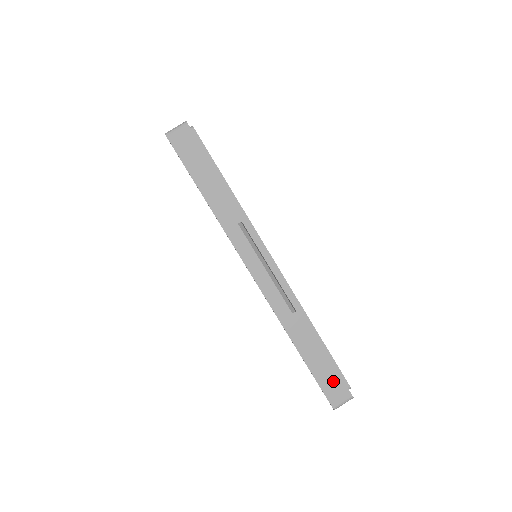
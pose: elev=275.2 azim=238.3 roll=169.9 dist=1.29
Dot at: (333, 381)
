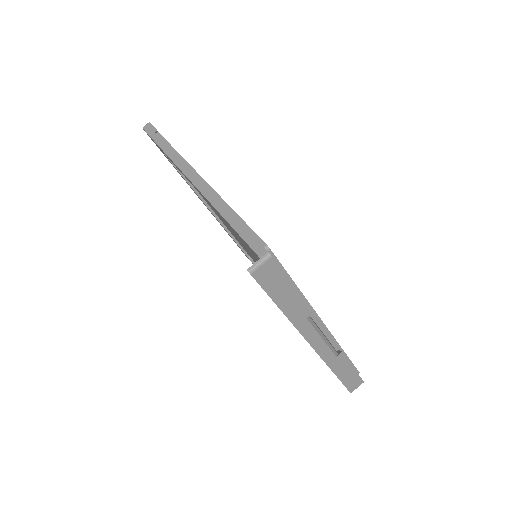
Dot at: (354, 380)
